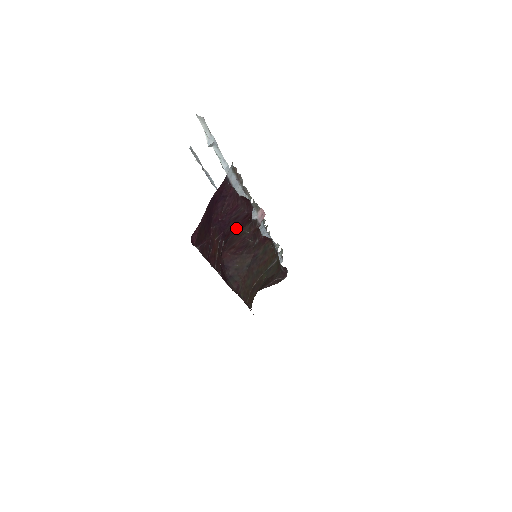
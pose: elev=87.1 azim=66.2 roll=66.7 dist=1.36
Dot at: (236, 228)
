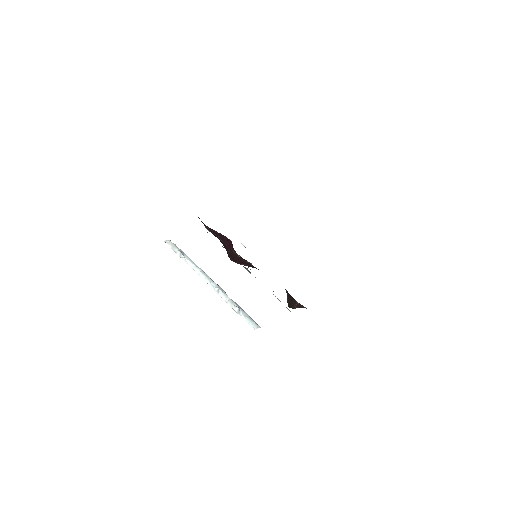
Dot at: (228, 247)
